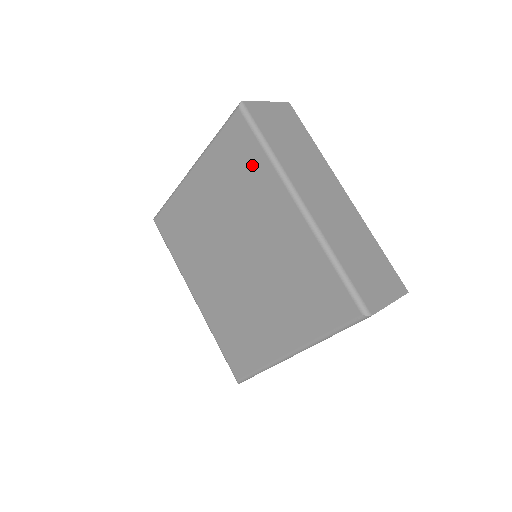
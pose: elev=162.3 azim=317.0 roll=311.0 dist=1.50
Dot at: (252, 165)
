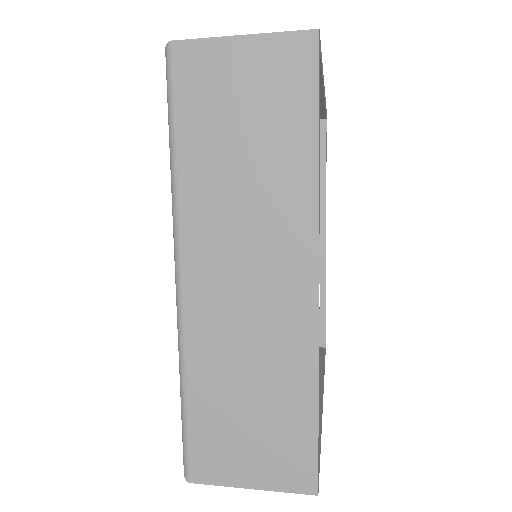
Dot at: occluded
